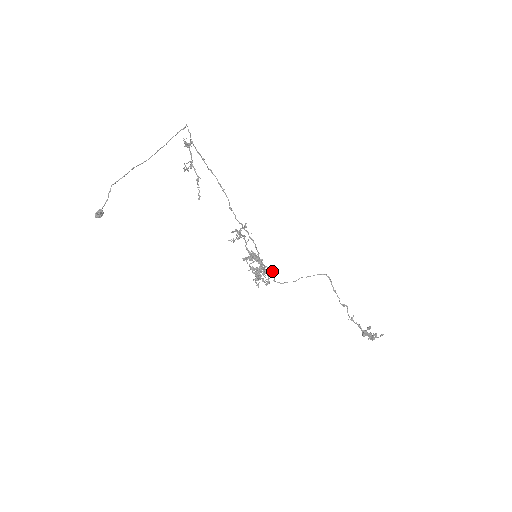
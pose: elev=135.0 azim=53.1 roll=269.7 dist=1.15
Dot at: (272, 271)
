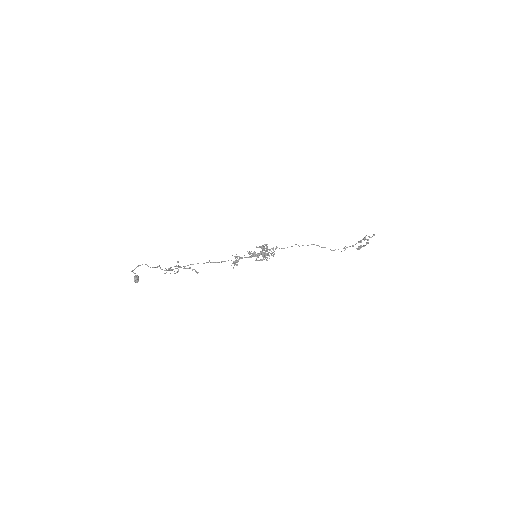
Dot at: (272, 248)
